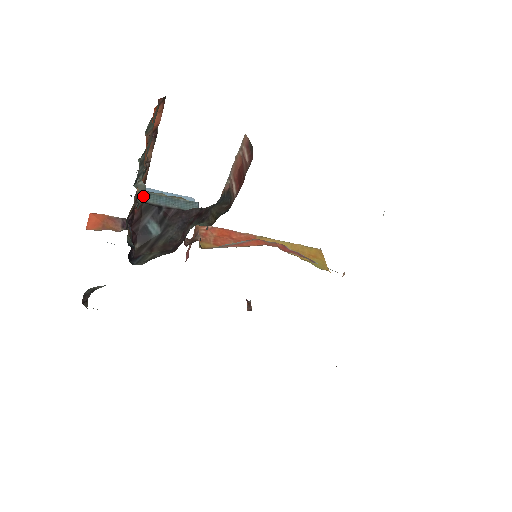
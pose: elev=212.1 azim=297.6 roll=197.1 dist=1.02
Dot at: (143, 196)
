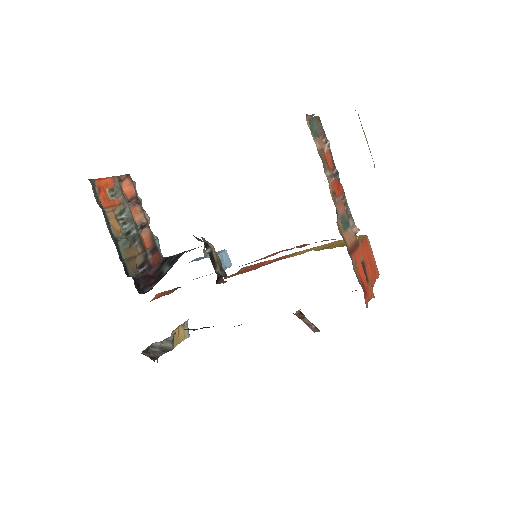
Dot at: (129, 239)
